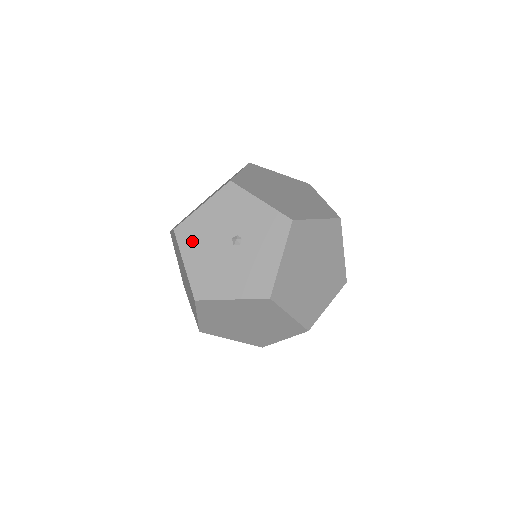
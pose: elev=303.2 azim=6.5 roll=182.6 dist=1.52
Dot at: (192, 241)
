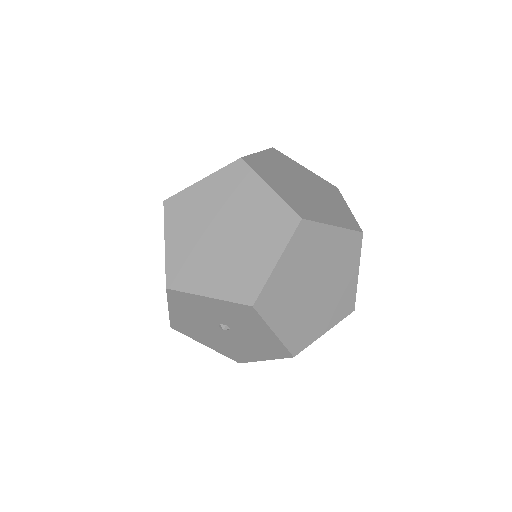
Dot at: (192, 332)
